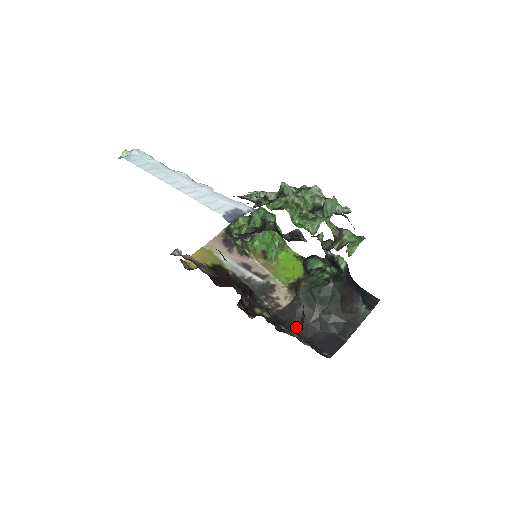
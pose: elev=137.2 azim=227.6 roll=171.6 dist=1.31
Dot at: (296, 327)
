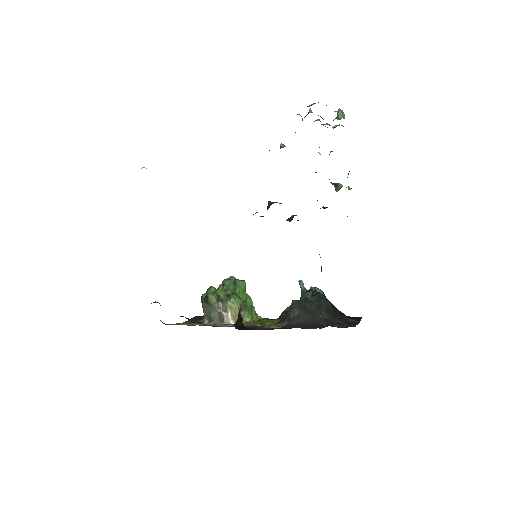
Dot at: (303, 327)
